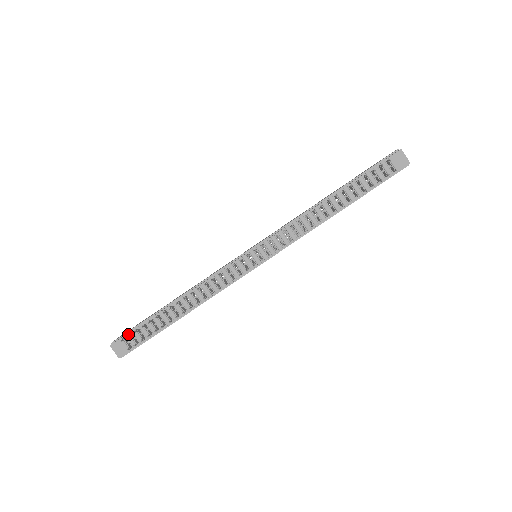
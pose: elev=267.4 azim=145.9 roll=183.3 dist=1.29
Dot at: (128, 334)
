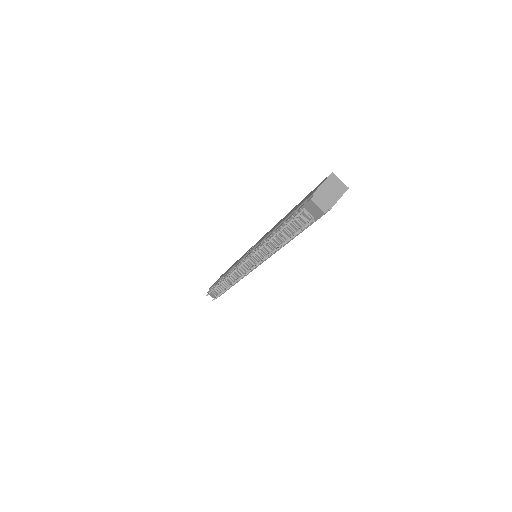
Dot at: (211, 289)
